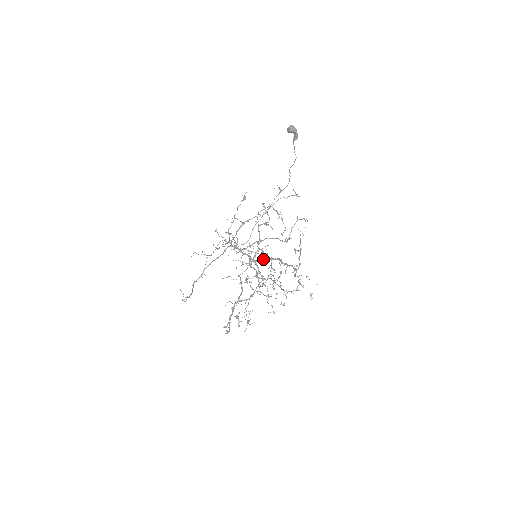
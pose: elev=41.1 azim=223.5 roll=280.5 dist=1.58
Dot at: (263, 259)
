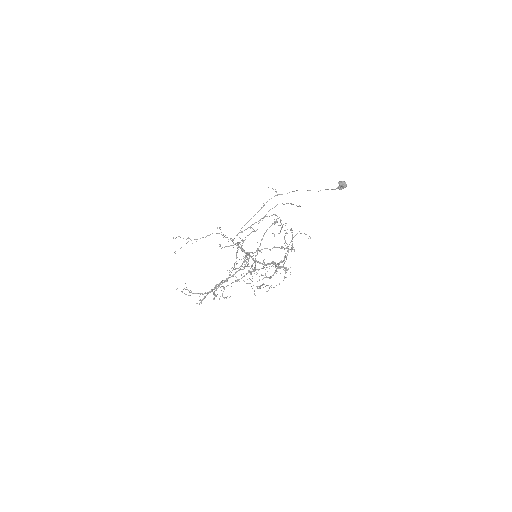
Dot at: occluded
